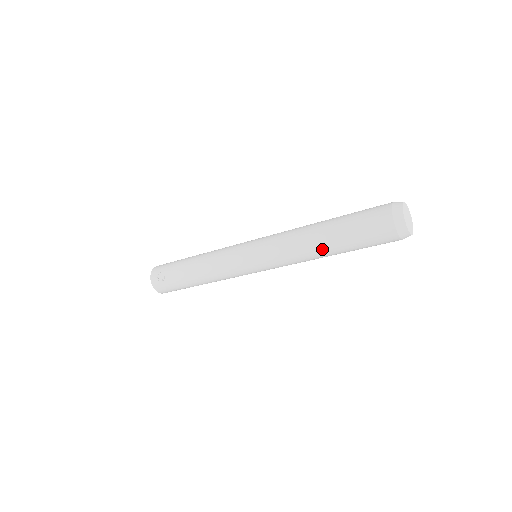
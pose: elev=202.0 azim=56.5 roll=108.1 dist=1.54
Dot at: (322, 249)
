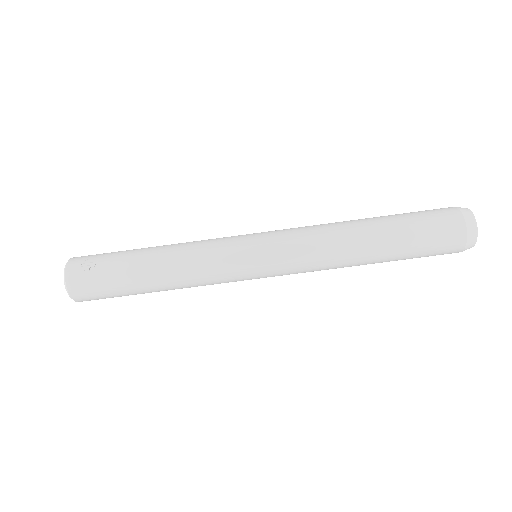
Dot at: (367, 243)
